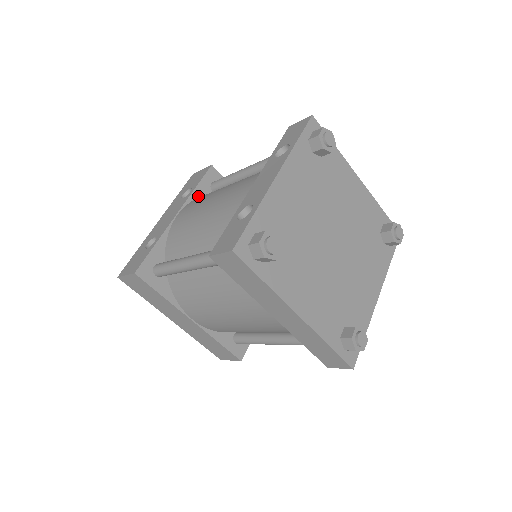
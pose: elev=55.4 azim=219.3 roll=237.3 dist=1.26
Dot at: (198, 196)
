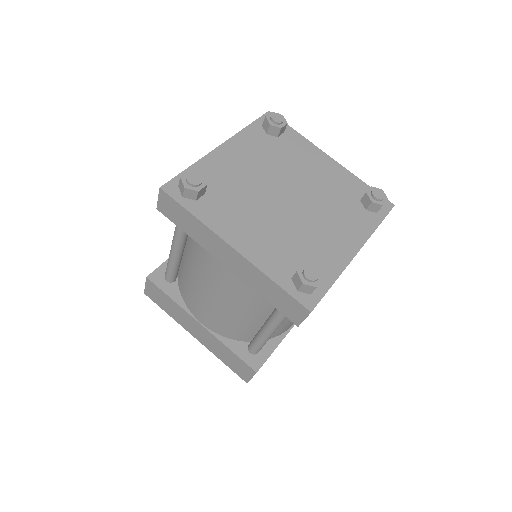
Dot at: occluded
